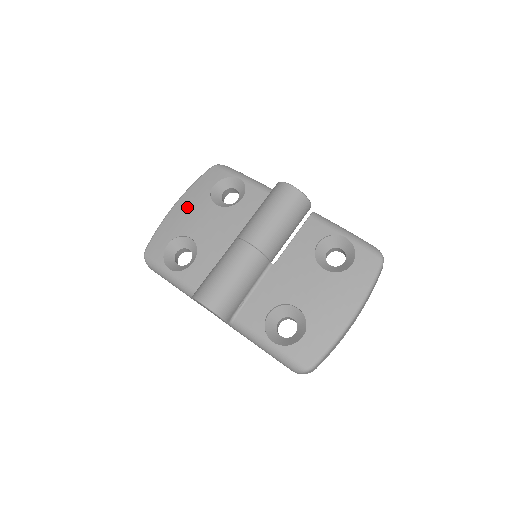
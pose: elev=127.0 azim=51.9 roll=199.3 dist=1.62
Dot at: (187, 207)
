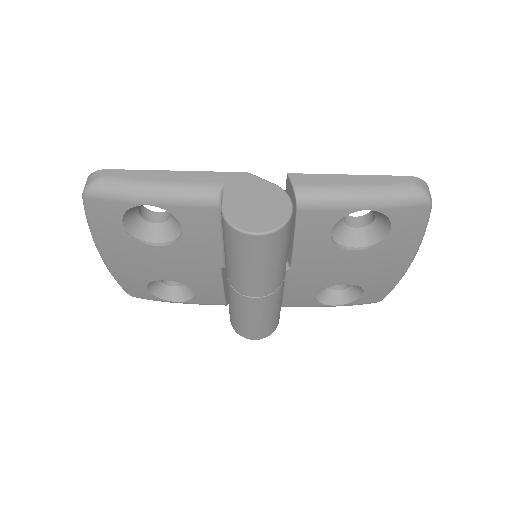
Dot at: (122, 257)
